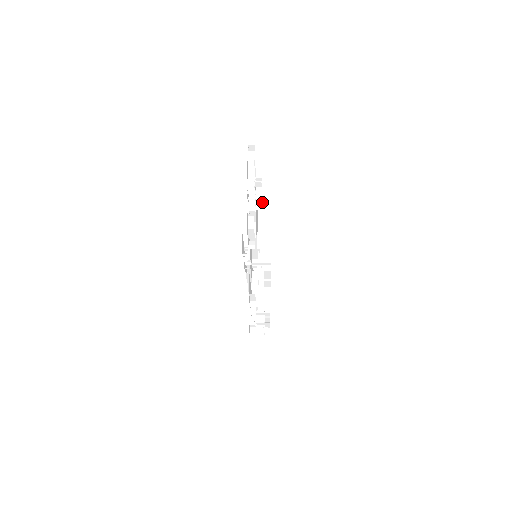
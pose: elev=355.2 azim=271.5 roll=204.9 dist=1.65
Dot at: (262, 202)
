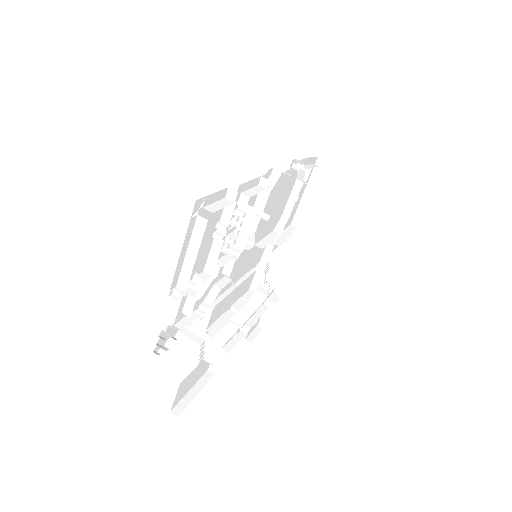
Dot at: occluded
